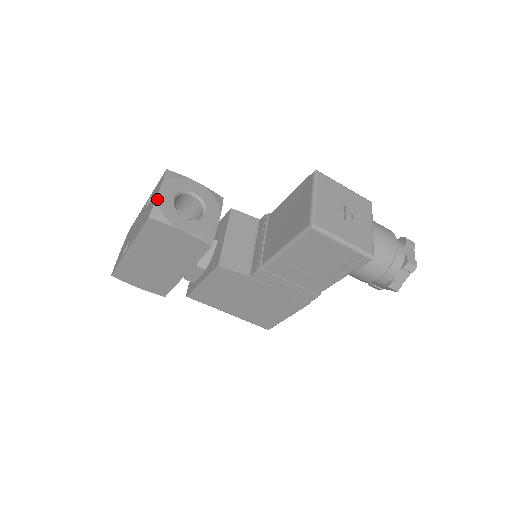
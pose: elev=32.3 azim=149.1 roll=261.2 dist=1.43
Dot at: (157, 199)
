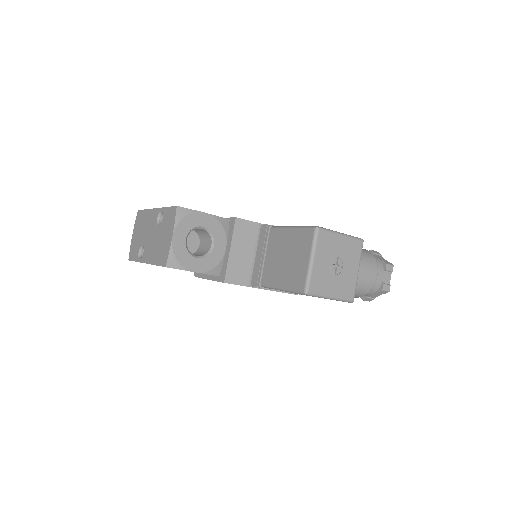
Dot at: (171, 247)
